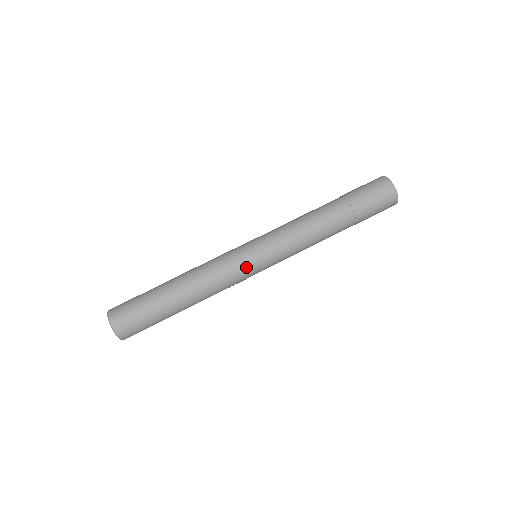
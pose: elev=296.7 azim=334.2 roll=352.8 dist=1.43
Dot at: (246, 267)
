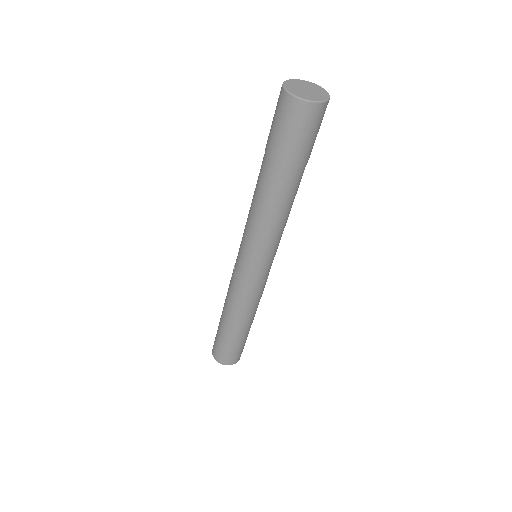
Dot at: (260, 280)
